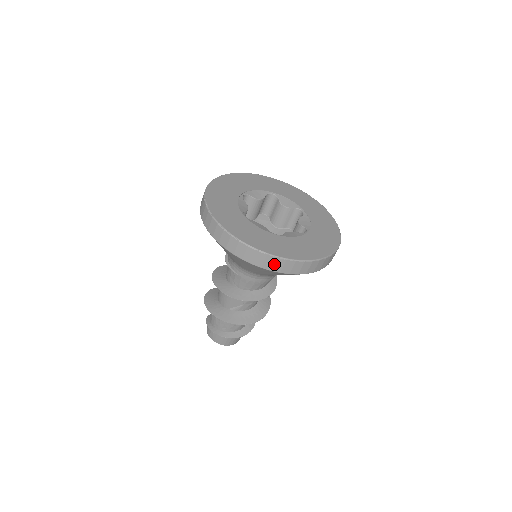
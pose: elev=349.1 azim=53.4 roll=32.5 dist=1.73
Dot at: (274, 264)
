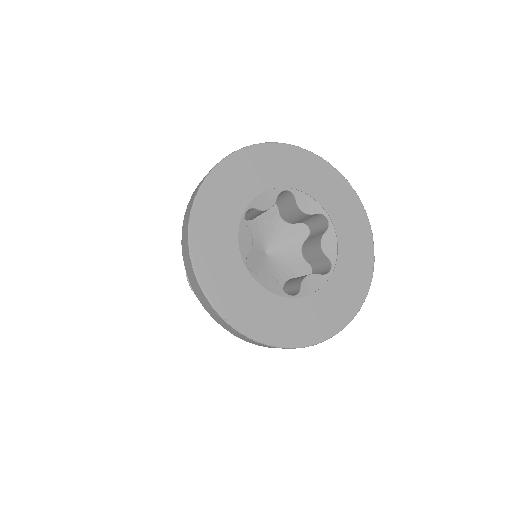
Dot at: occluded
